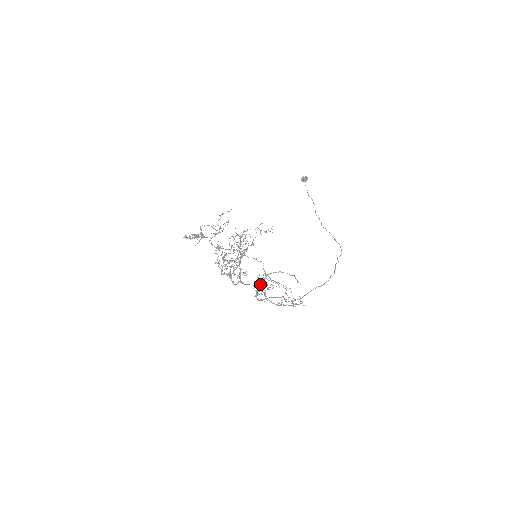
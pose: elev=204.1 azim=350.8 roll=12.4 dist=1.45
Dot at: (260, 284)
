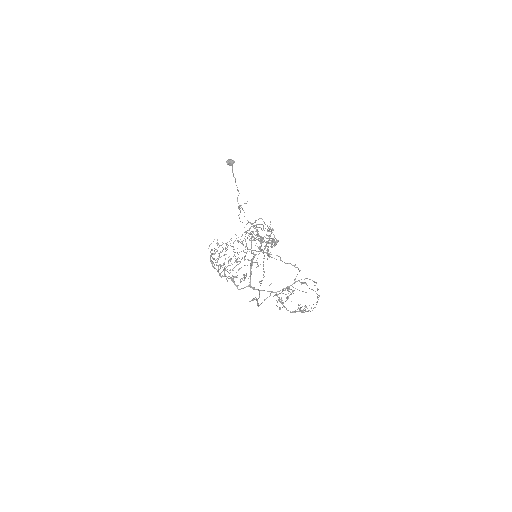
Dot at: (282, 291)
